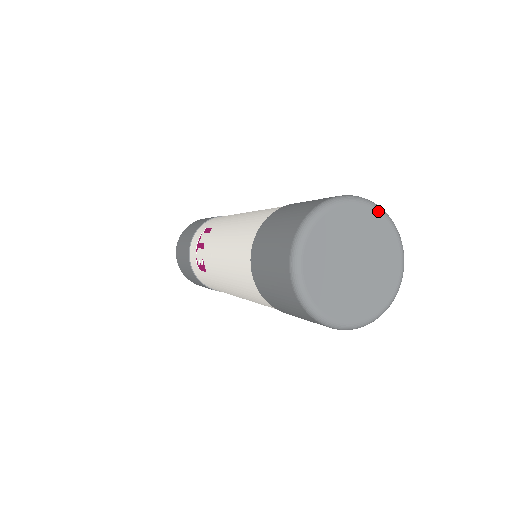
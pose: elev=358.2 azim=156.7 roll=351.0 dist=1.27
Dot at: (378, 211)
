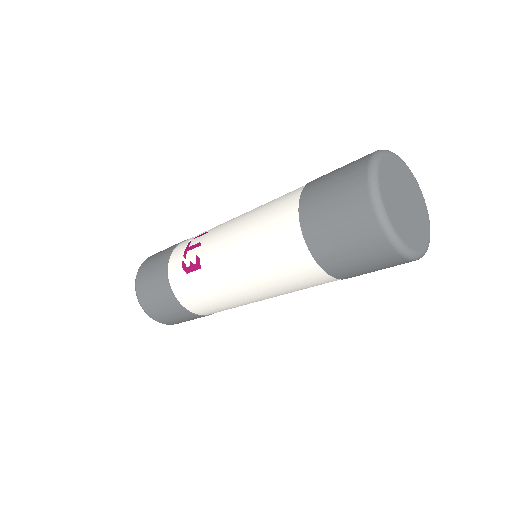
Dot at: (413, 175)
